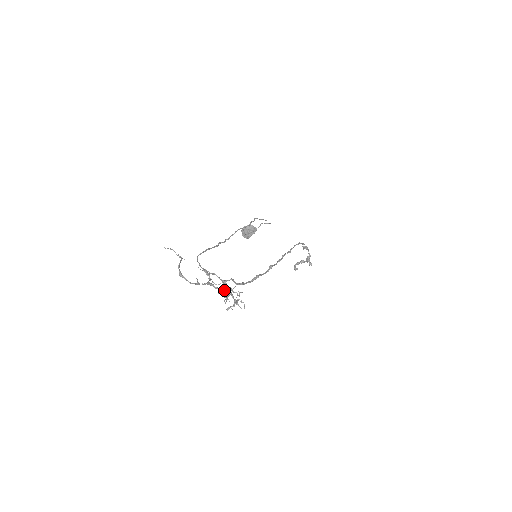
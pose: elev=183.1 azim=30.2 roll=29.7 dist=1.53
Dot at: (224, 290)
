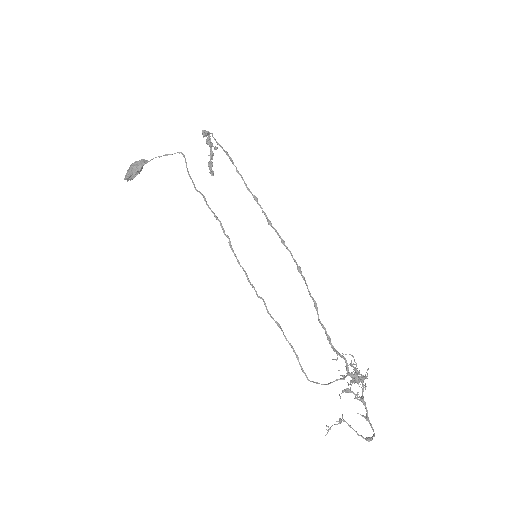
Dot at: (363, 385)
